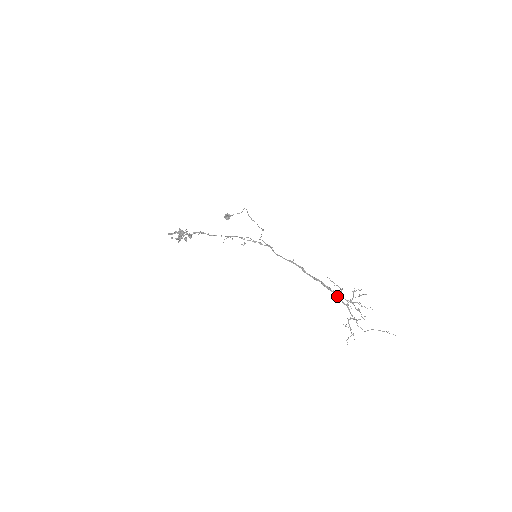
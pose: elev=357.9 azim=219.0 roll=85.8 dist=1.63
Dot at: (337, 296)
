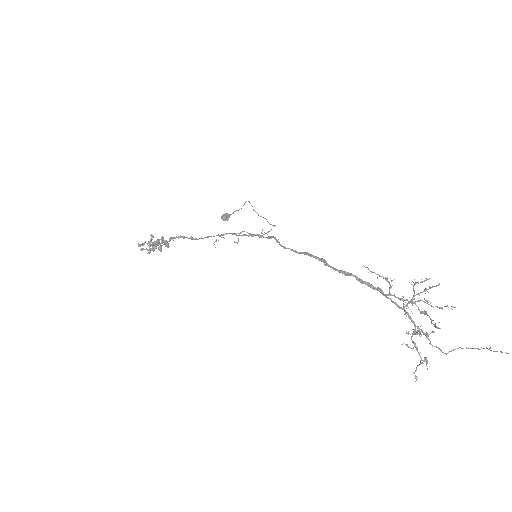
Dot at: (384, 295)
